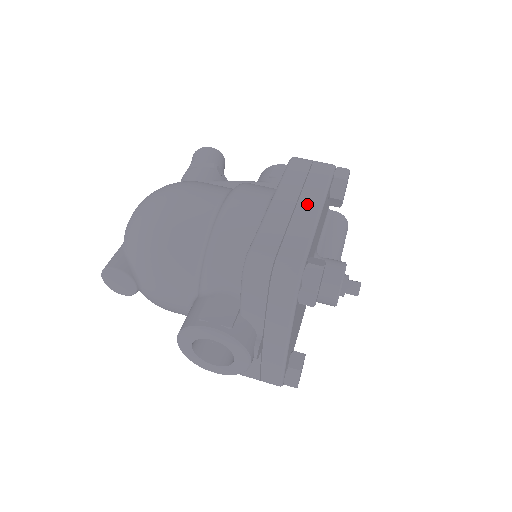
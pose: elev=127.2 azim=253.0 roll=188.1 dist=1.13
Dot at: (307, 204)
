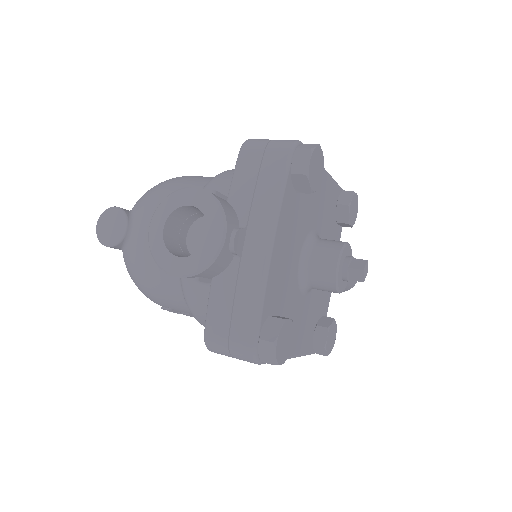
Dot at: occluded
